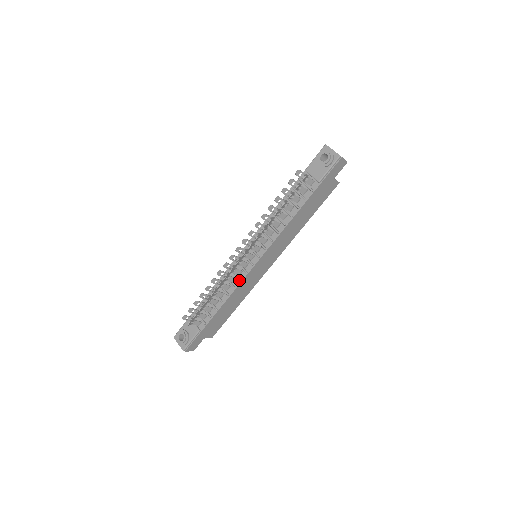
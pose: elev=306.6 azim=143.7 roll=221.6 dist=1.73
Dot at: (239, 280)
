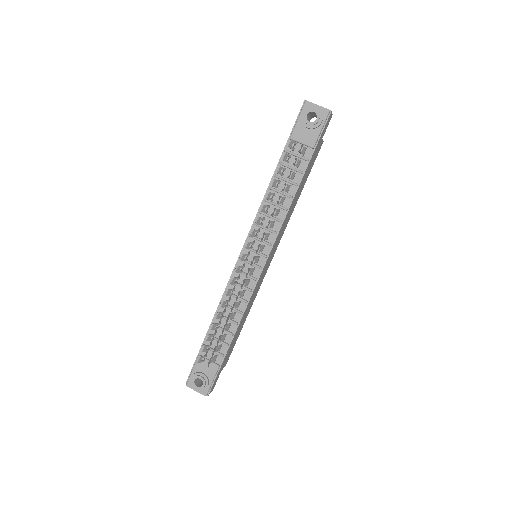
Dot at: (250, 291)
